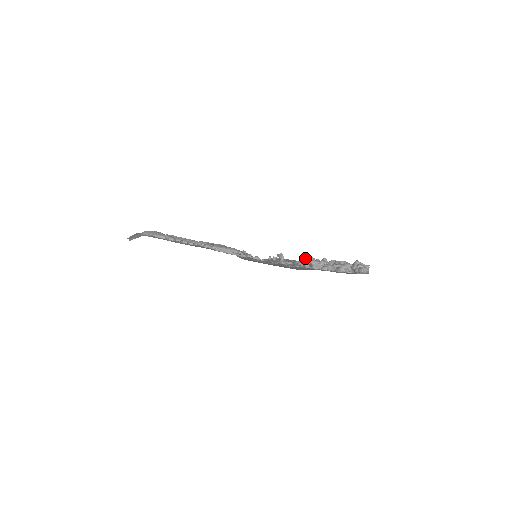
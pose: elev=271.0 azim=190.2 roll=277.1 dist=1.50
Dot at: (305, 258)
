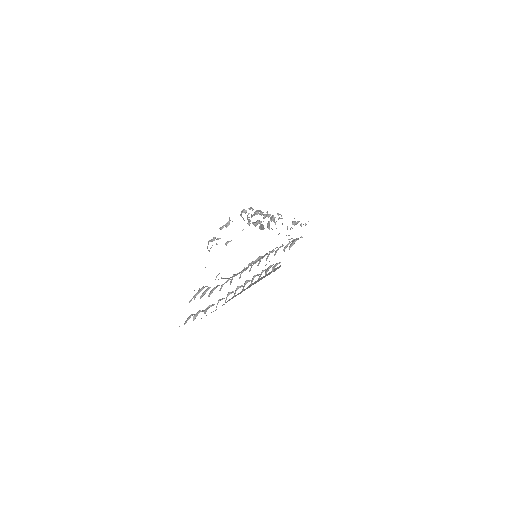
Dot at: occluded
